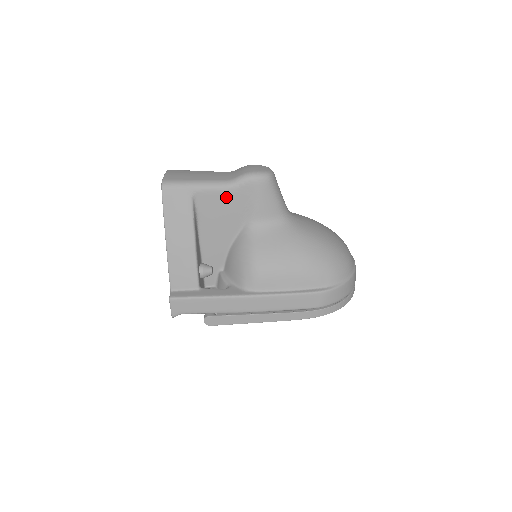
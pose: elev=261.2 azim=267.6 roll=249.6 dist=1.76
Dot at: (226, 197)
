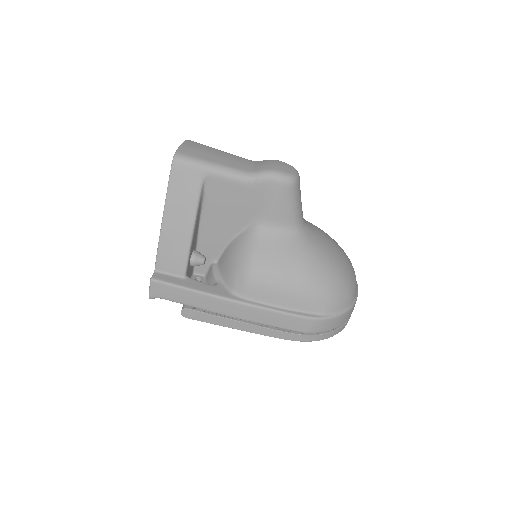
Dot at: (240, 189)
